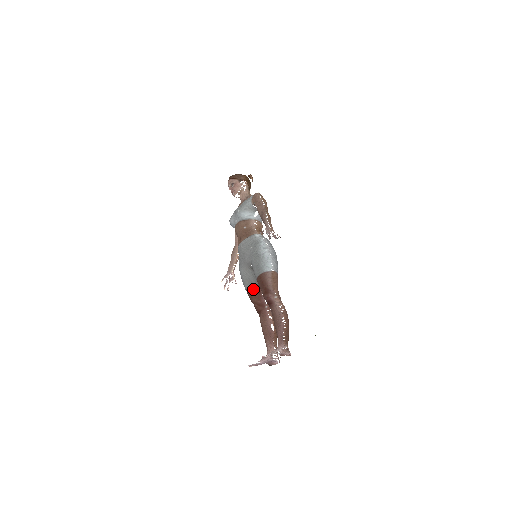
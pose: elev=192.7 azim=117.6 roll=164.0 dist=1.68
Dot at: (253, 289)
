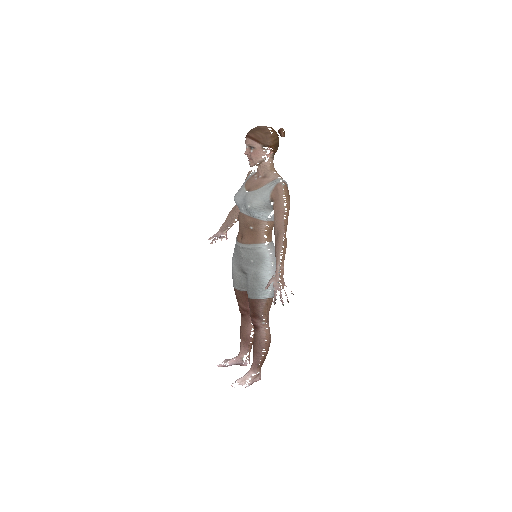
Dot at: (242, 294)
